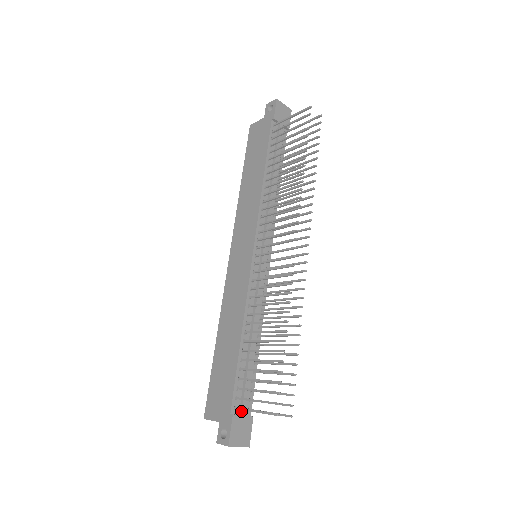
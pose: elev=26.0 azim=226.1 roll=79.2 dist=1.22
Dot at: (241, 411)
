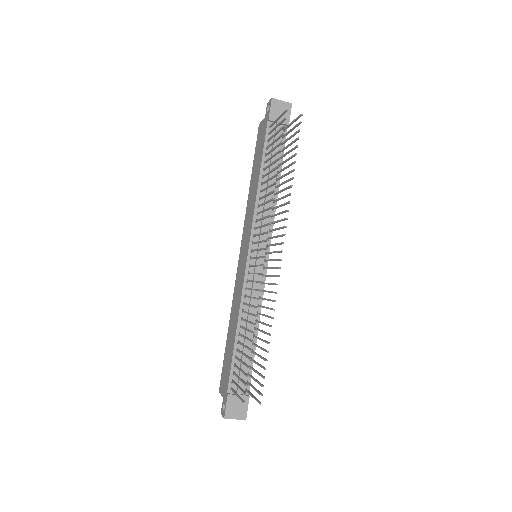
Dot at: (237, 391)
